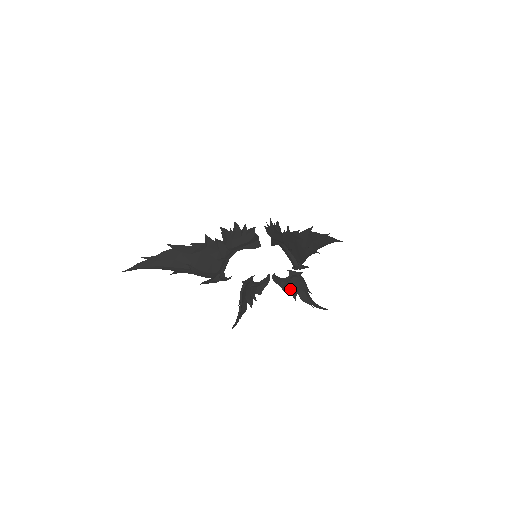
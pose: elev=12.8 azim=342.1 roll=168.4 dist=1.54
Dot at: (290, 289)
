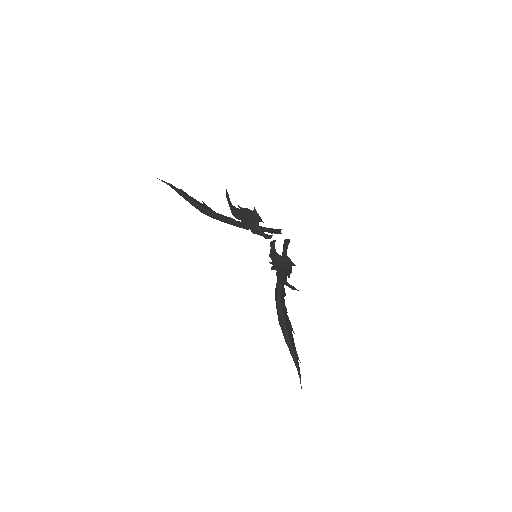
Dot at: (274, 263)
